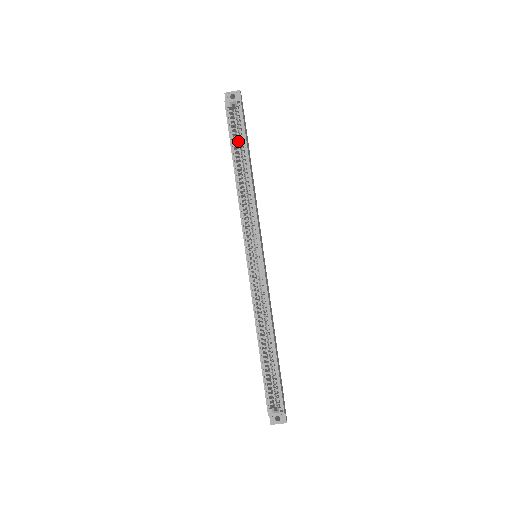
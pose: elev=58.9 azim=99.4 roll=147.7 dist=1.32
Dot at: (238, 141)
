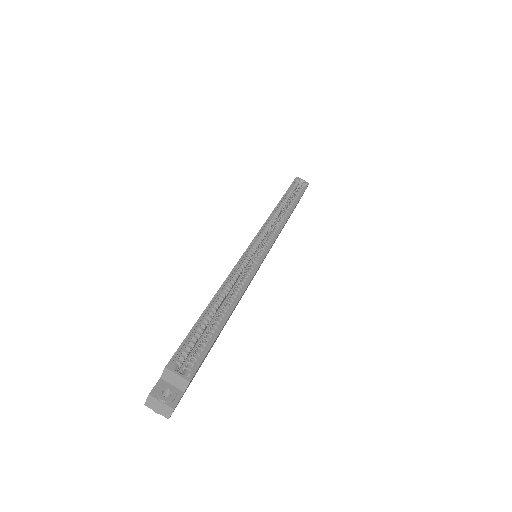
Dot at: (288, 202)
